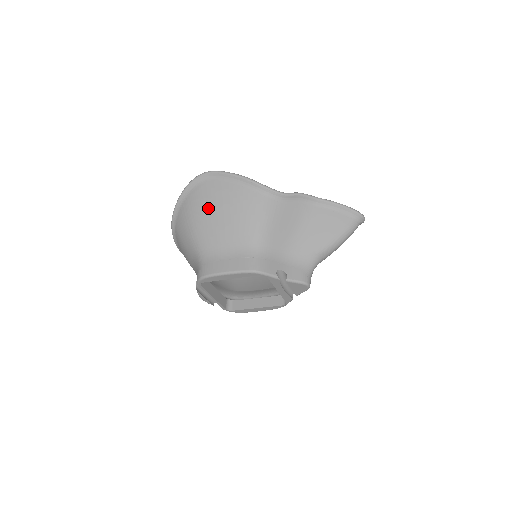
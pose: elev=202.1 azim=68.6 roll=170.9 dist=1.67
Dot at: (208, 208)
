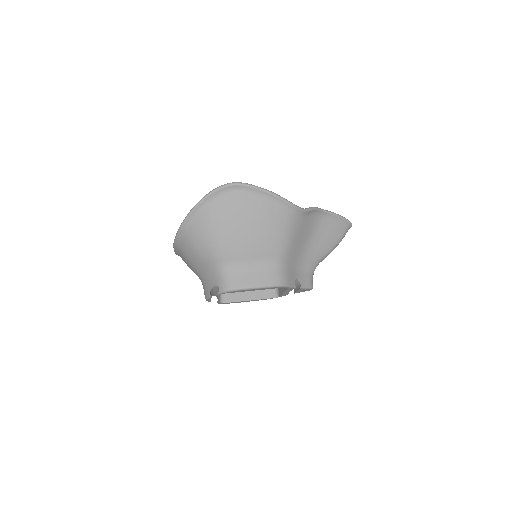
Dot at: (235, 222)
